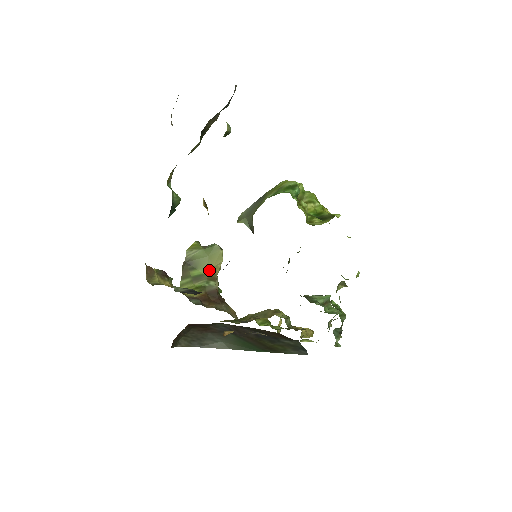
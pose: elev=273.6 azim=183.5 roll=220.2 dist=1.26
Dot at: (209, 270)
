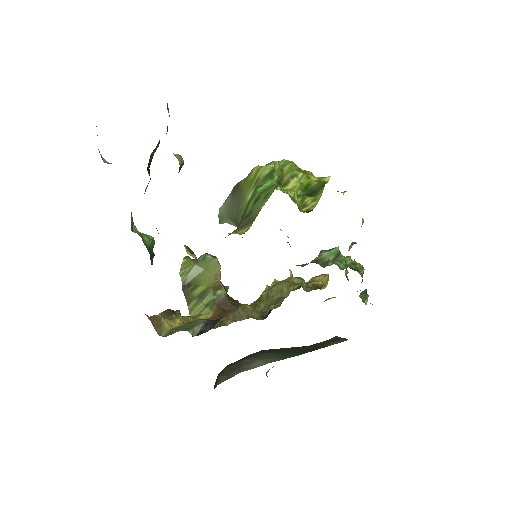
Dot at: (211, 282)
